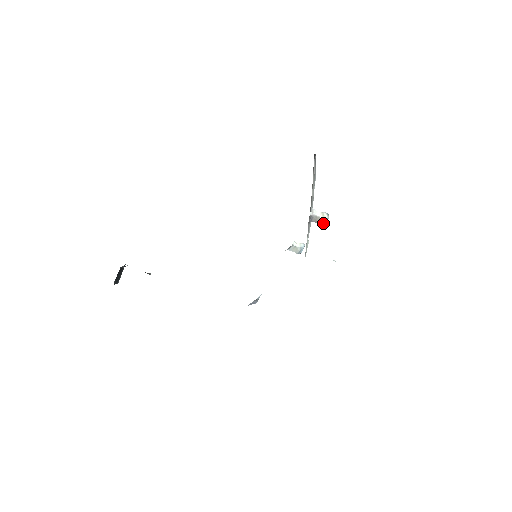
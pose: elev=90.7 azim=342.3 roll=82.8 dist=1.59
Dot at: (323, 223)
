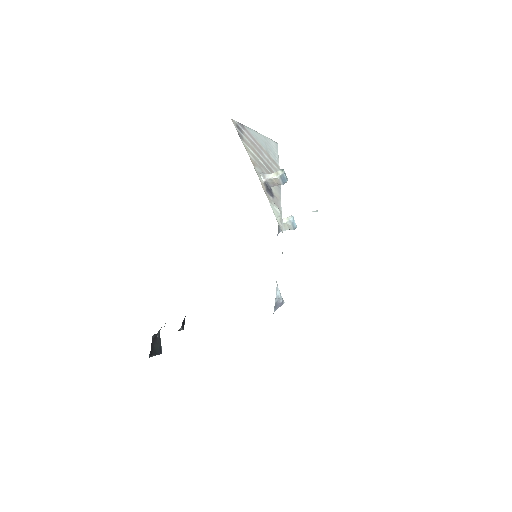
Dot at: (283, 182)
